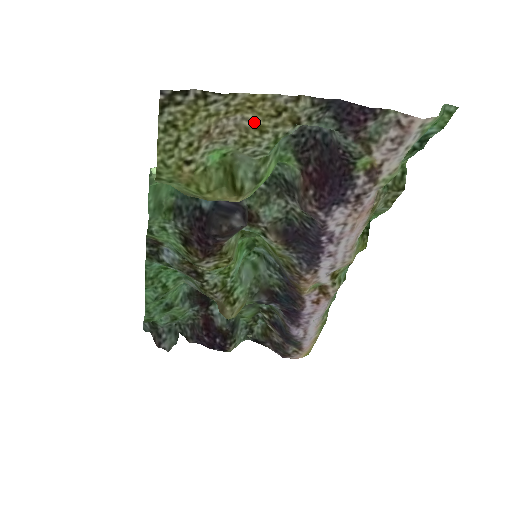
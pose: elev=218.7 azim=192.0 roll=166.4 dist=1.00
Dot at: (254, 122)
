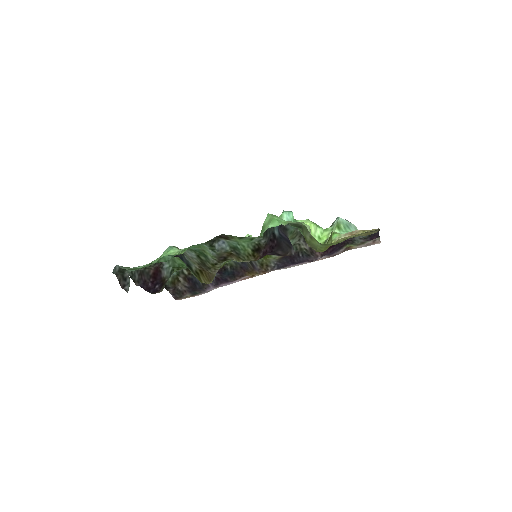
Dot at: occluded
